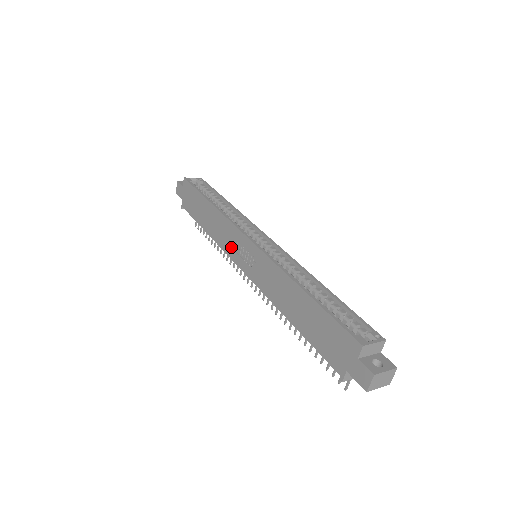
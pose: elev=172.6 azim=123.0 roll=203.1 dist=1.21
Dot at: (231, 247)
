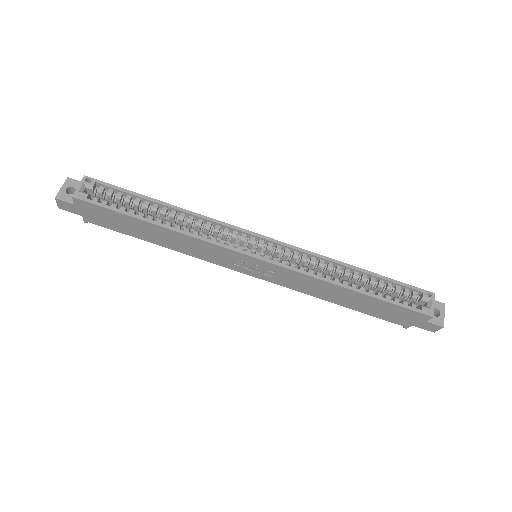
Dot at: (223, 261)
